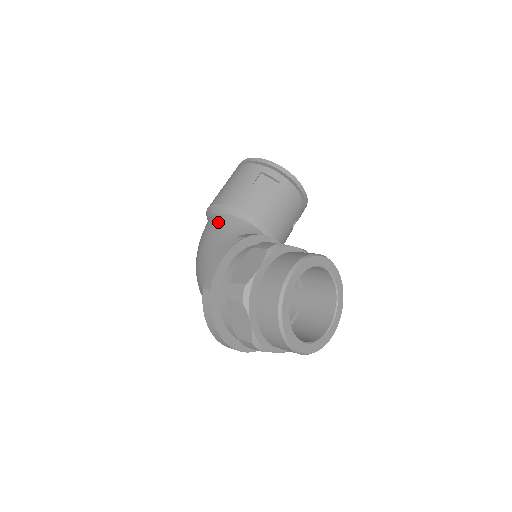
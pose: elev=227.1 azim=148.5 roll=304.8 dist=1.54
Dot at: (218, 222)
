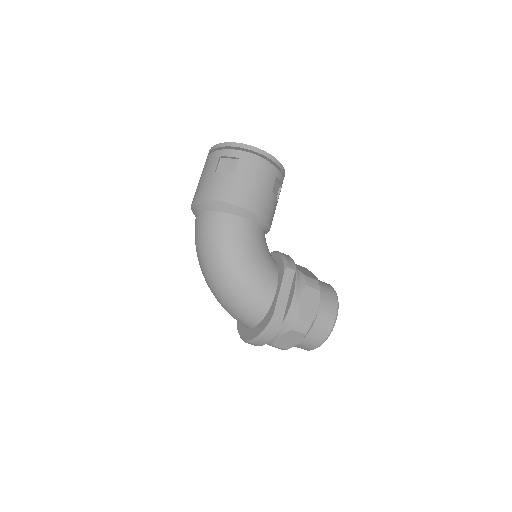
Dot at: (248, 231)
